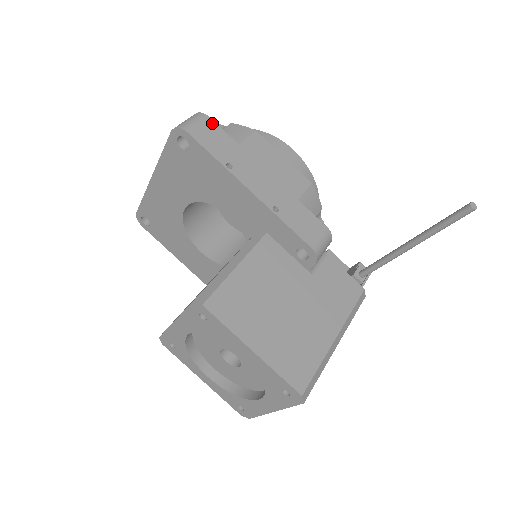
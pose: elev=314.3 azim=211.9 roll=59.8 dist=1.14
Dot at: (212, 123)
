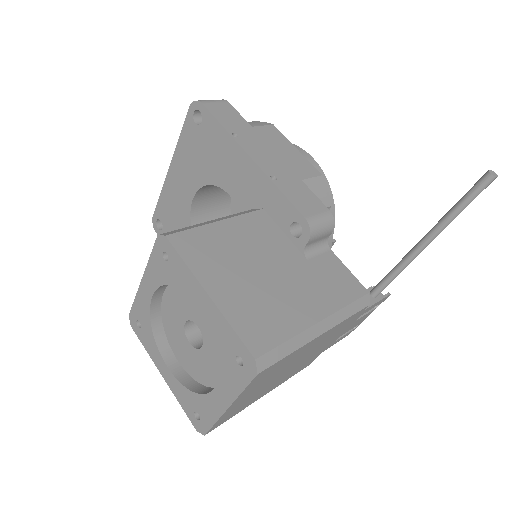
Dot at: (230, 106)
